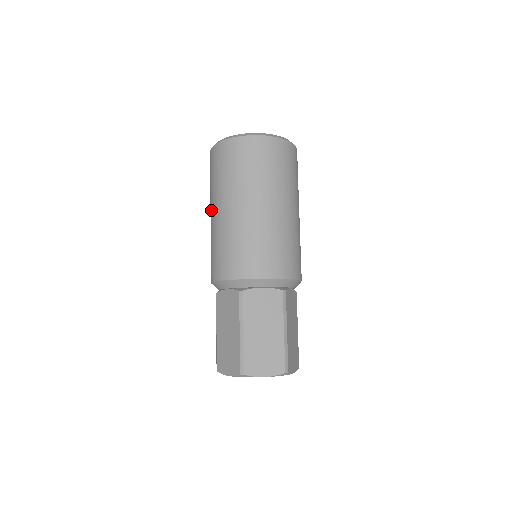
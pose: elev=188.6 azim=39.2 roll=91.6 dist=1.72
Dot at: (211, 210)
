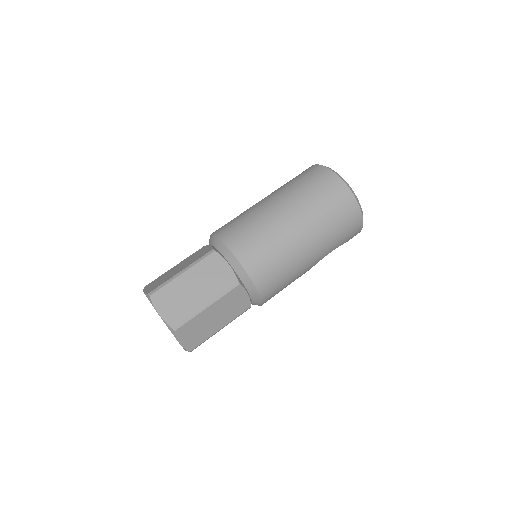
Dot at: occluded
